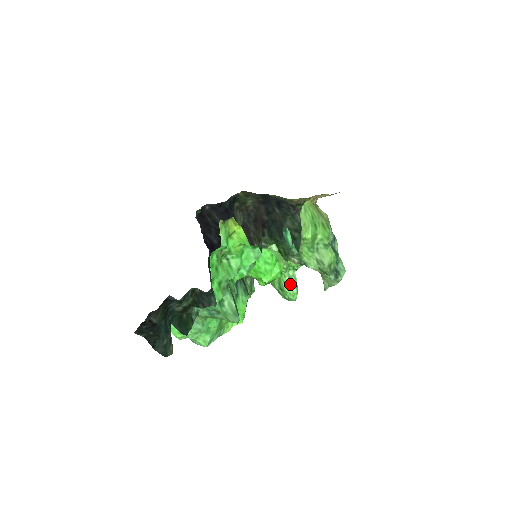
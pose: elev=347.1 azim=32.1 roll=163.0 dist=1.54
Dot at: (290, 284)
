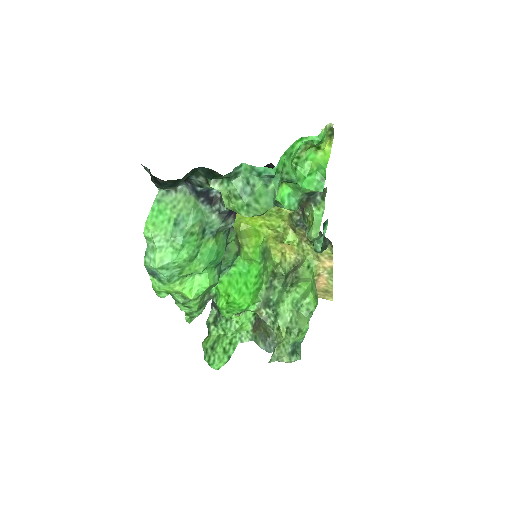
Dot at: (226, 349)
